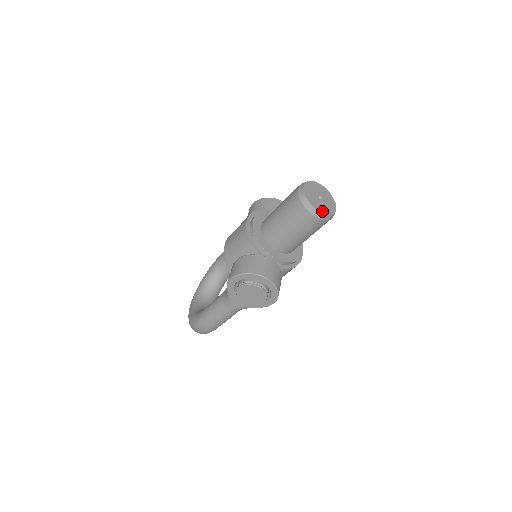
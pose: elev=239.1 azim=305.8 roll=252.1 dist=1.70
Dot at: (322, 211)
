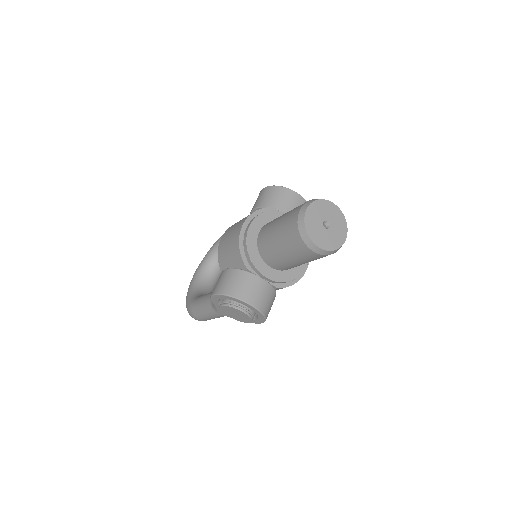
Dot at: (324, 246)
